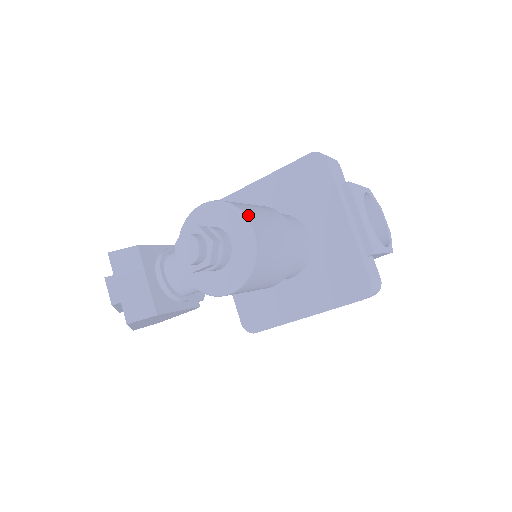
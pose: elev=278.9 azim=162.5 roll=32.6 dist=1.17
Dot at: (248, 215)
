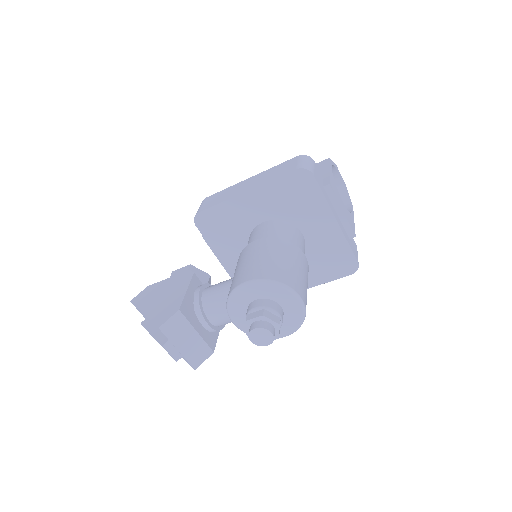
Dot at: (292, 286)
